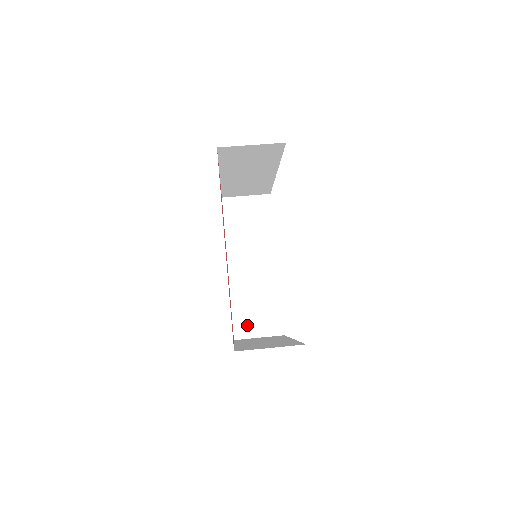
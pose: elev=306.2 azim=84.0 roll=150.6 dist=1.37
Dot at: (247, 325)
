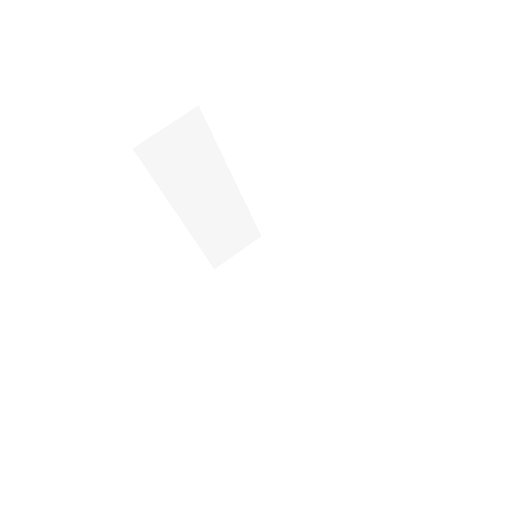
Dot at: (317, 374)
